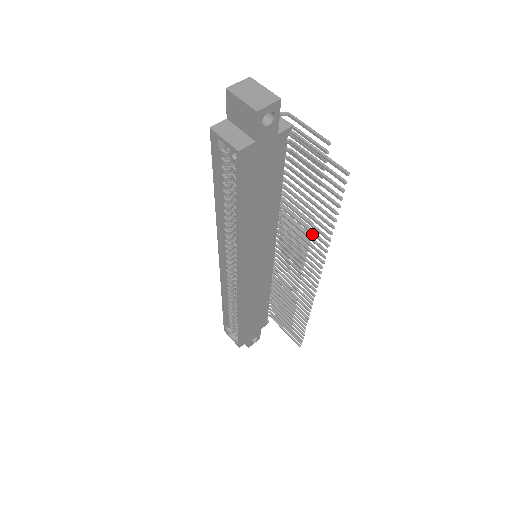
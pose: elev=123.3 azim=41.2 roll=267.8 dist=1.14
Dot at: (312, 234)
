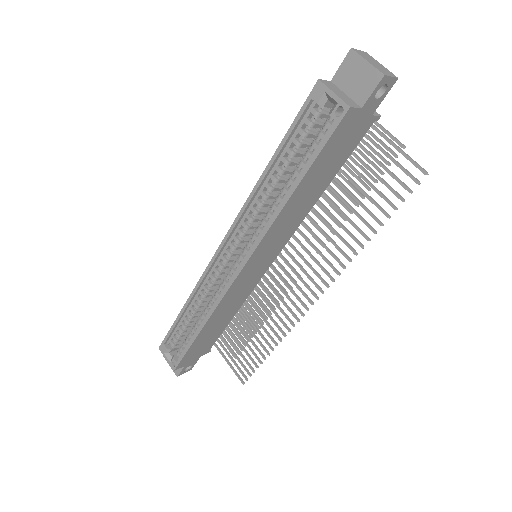
Dot at: (341, 239)
